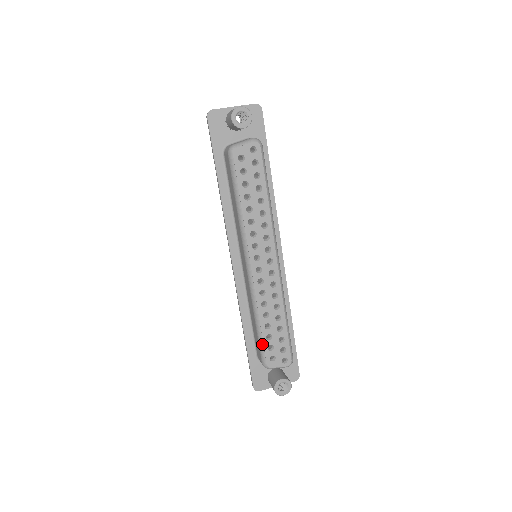
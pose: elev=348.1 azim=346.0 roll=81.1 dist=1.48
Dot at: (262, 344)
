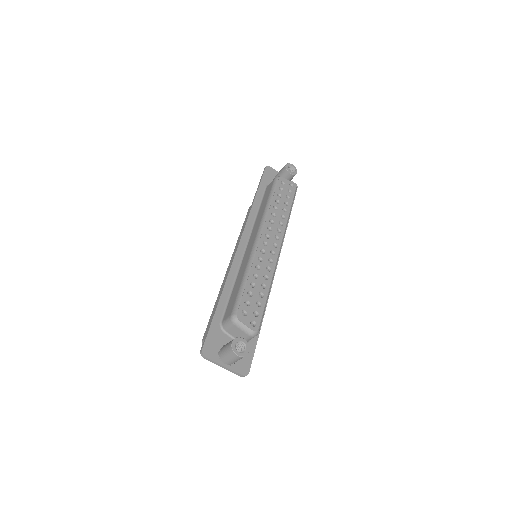
Dot at: (241, 295)
